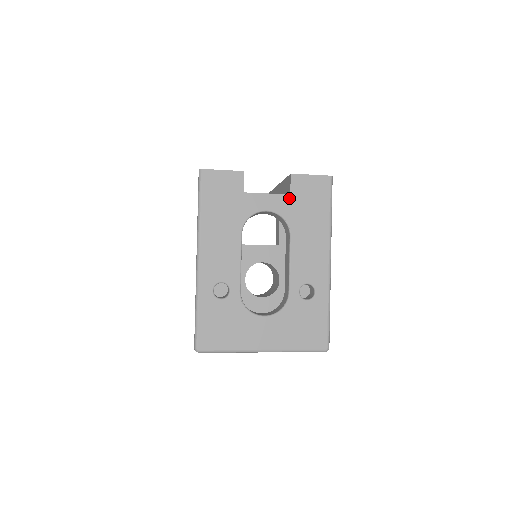
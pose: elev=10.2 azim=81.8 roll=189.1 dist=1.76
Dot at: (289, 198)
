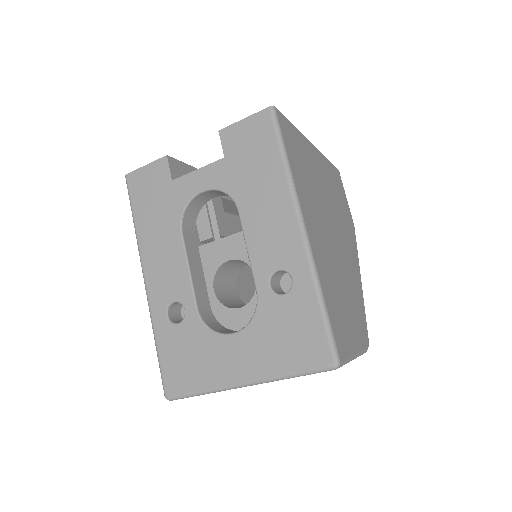
Dot at: (224, 163)
